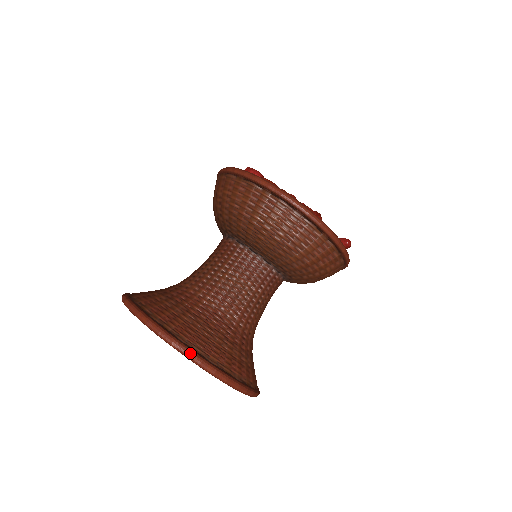
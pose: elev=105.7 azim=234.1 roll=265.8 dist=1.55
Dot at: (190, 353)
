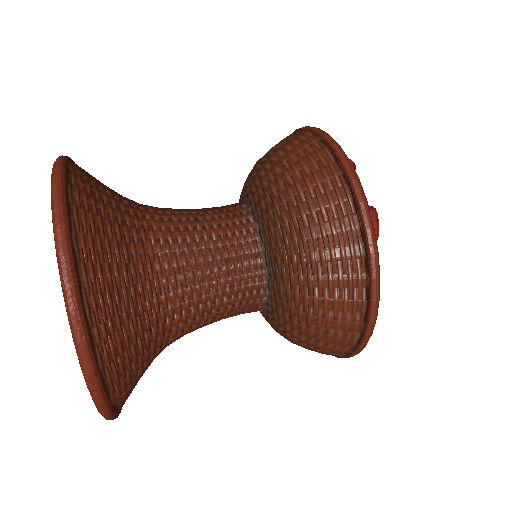
Dot at: (98, 391)
